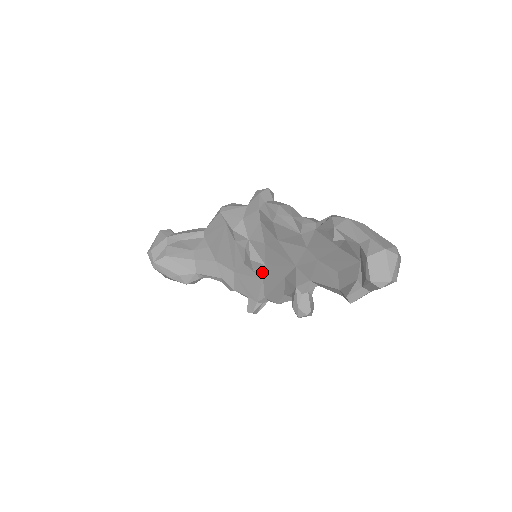
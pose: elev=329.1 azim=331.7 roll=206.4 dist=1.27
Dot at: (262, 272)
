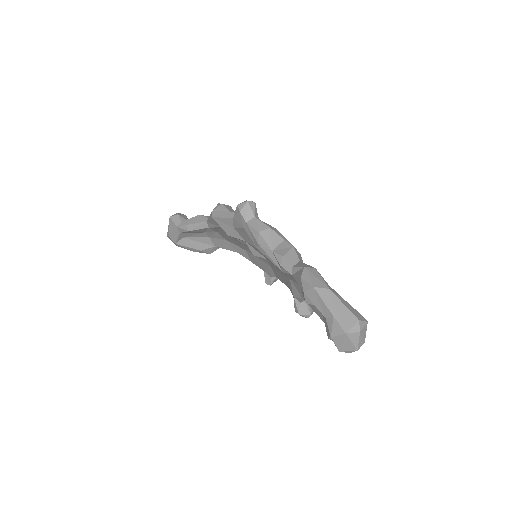
Dot at: (267, 262)
